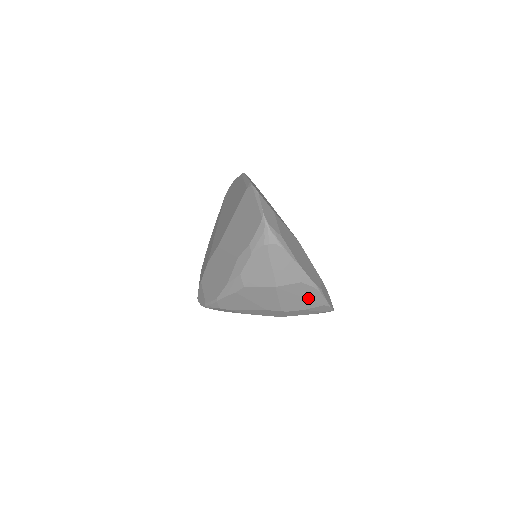
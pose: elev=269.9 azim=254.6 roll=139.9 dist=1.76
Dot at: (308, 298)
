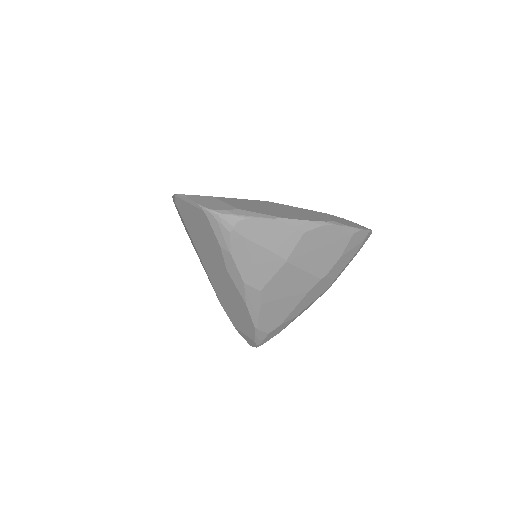
Dot at: (330, 242)
